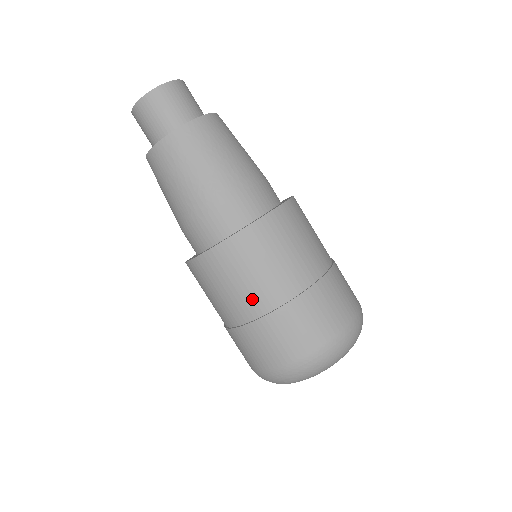
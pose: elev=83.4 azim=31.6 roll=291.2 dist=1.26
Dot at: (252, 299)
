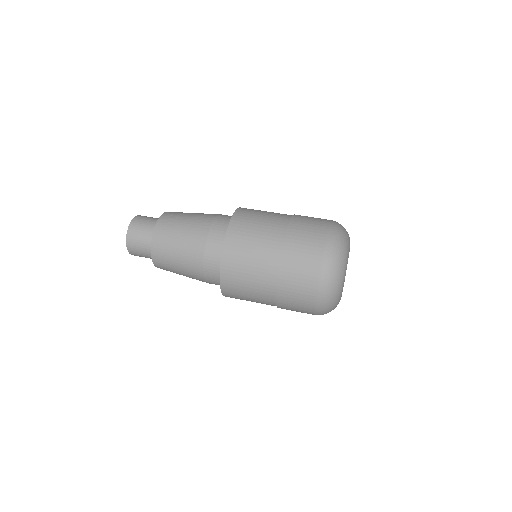
Dot at: (273, 228)
